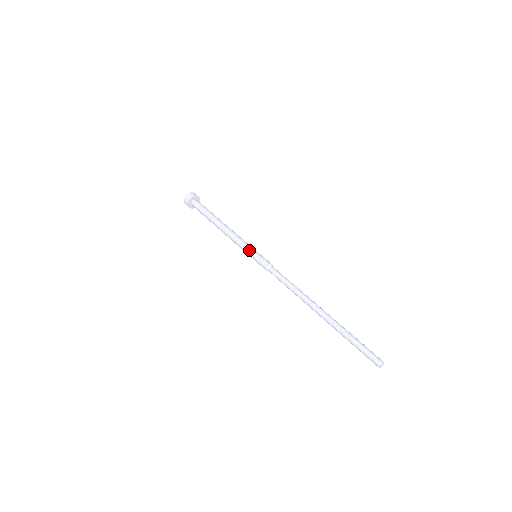
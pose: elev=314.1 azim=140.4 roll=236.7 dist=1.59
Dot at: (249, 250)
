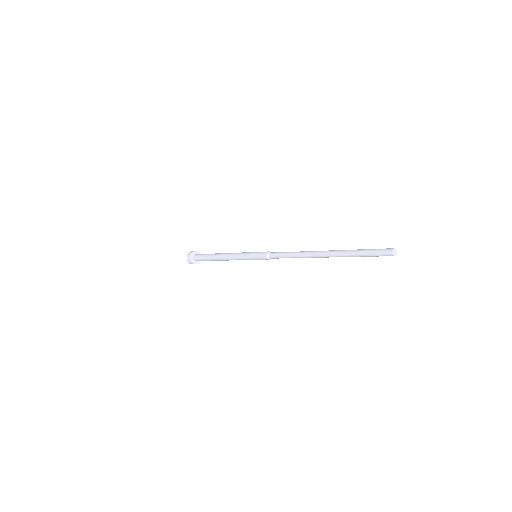
Dot at: (248, 254)
